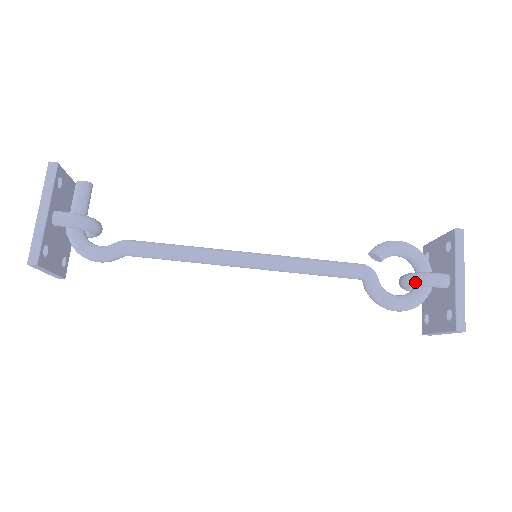
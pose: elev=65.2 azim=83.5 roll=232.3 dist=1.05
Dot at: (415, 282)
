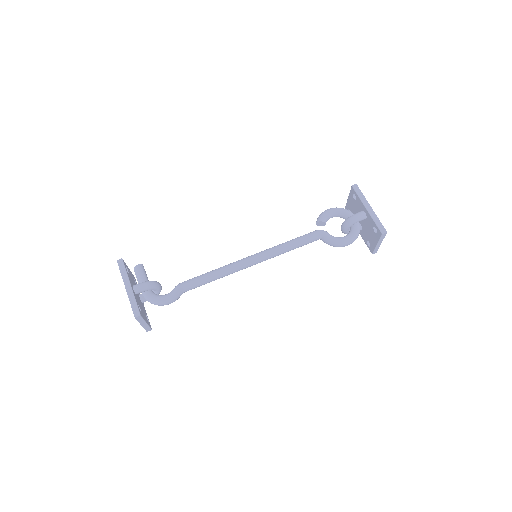
Dot at: (348, 224)
